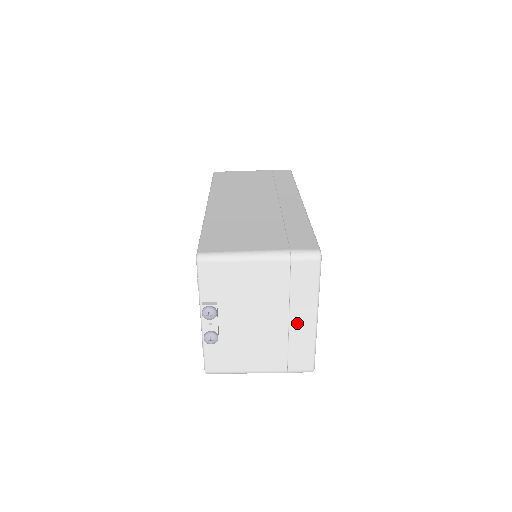
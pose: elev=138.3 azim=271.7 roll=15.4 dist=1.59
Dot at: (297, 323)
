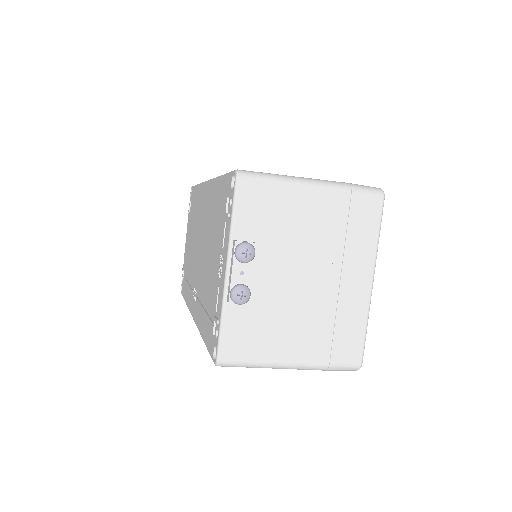
Dot at: (349, 287)
